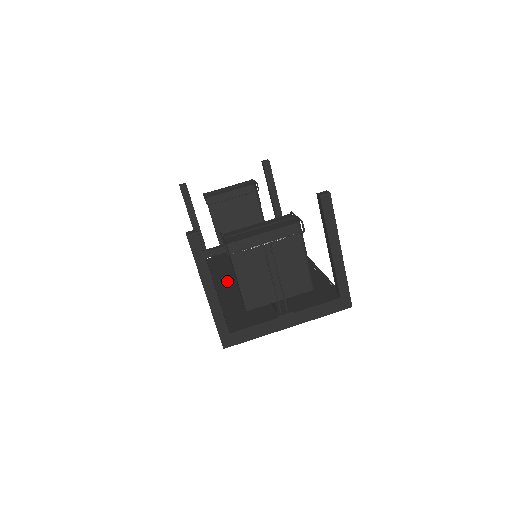
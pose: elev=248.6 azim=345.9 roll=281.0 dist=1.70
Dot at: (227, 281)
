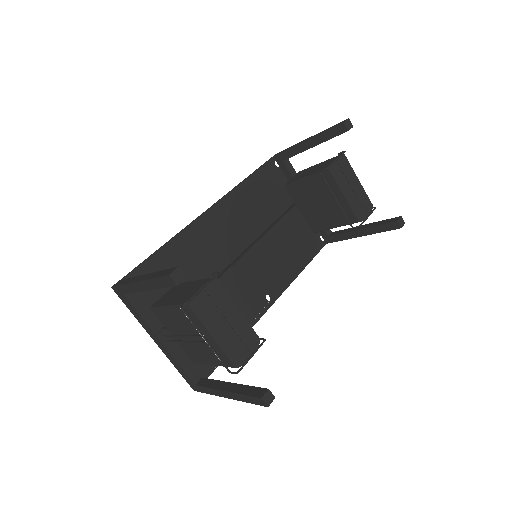
Dot at: (229, 221)
